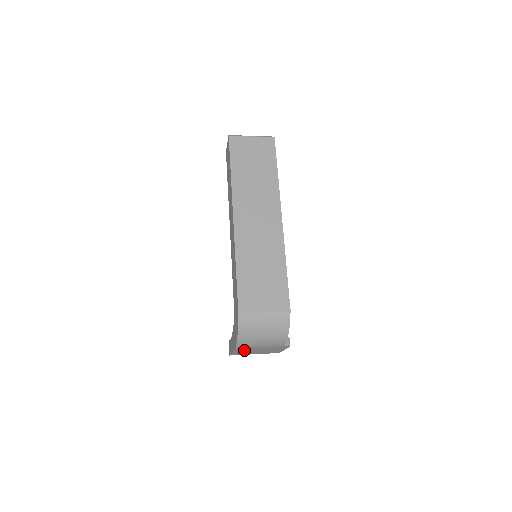
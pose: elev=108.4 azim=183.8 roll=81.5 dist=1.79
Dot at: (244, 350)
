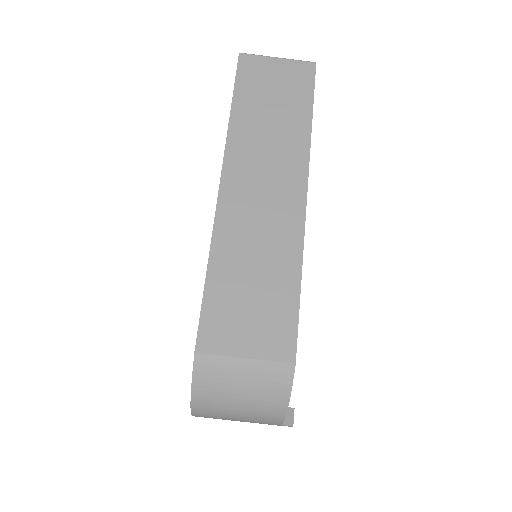
Dot at: occluded
